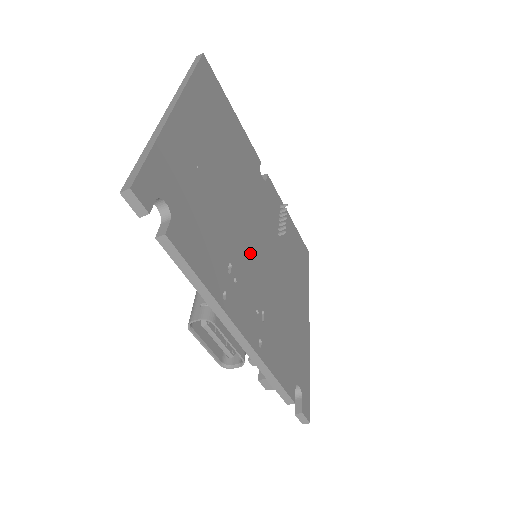
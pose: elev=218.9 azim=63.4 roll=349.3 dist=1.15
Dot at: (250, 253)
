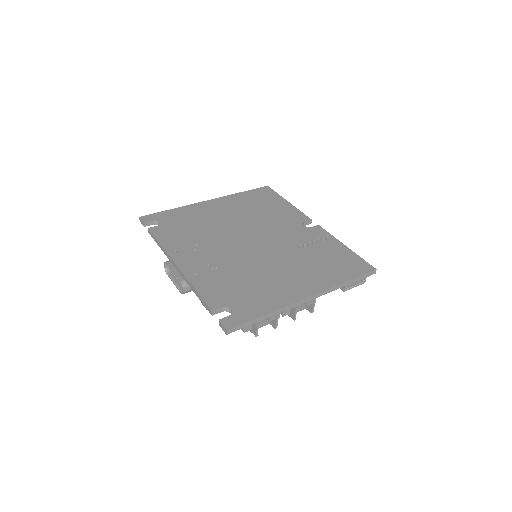
Dot at: (231, 247)
